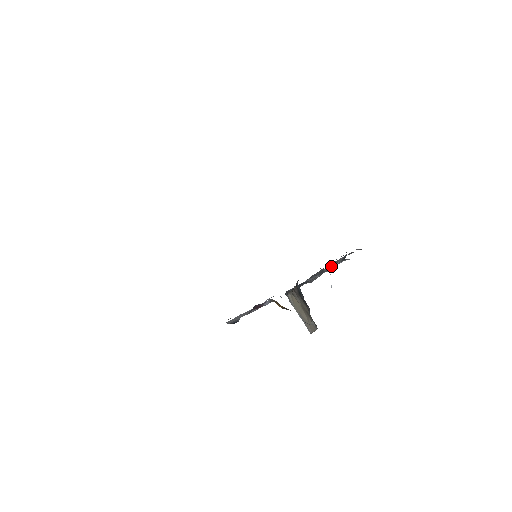
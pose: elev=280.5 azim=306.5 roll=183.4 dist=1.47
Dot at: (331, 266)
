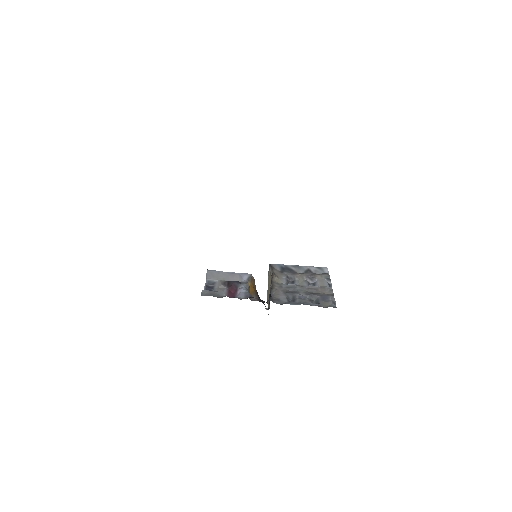
Dot at: (318, 269)
